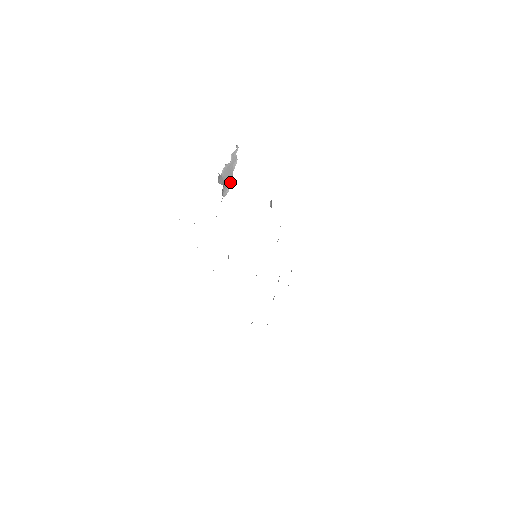
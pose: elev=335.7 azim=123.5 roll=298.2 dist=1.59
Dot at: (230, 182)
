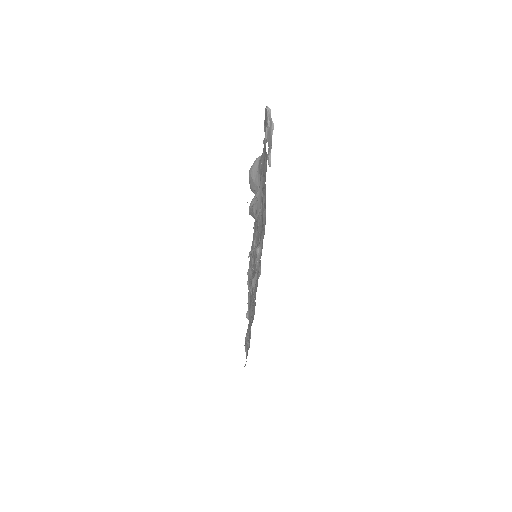
Dot at: (270, 150)
